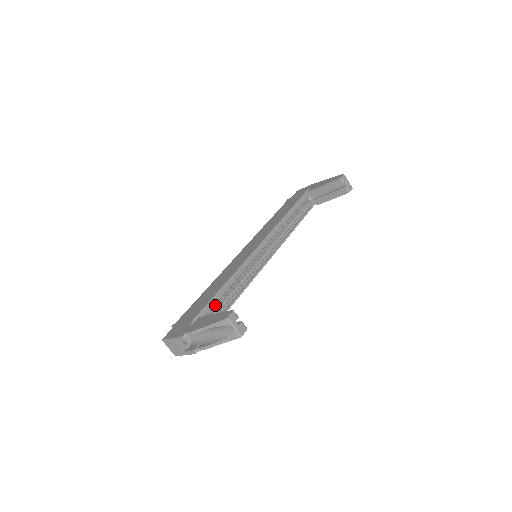
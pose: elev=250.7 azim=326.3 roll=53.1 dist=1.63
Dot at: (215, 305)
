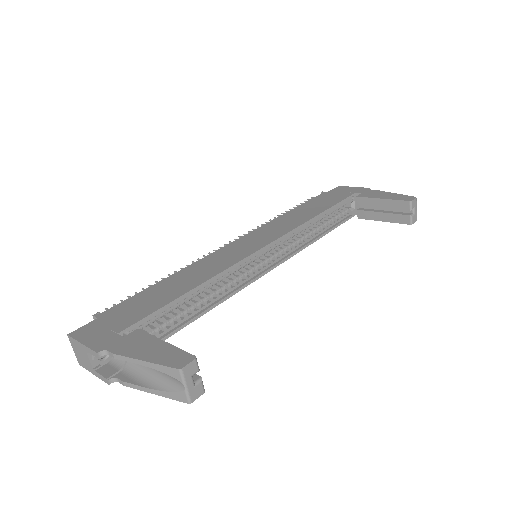
Dot at: occluded
